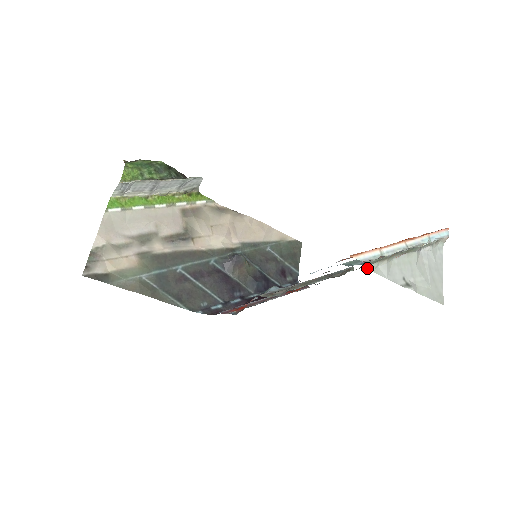
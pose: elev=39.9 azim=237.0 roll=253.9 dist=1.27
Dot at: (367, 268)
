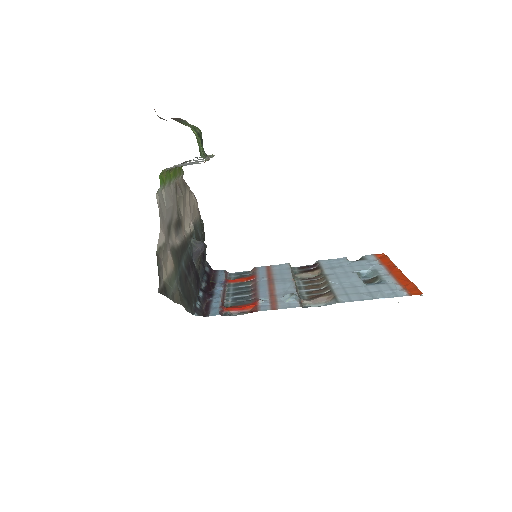
Dot at: occluded
